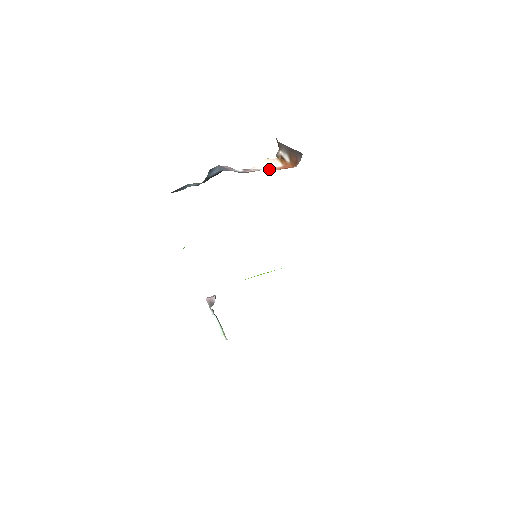
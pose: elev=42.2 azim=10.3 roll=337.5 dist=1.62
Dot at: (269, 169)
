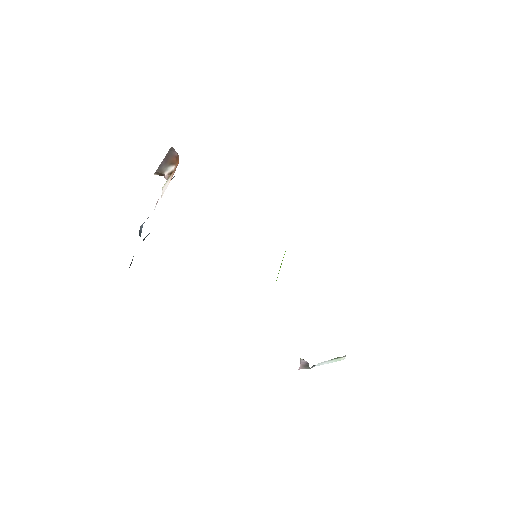
Dot at: occluded
